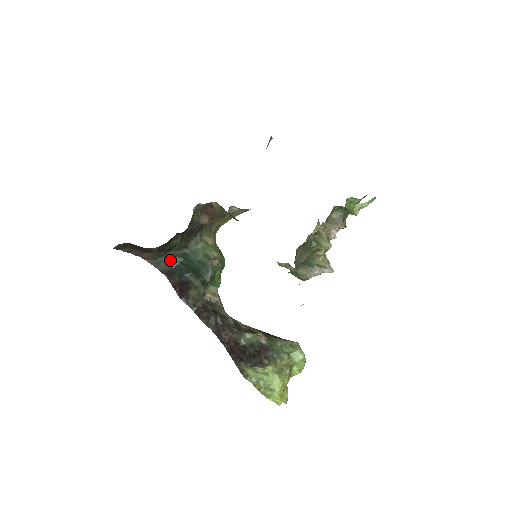
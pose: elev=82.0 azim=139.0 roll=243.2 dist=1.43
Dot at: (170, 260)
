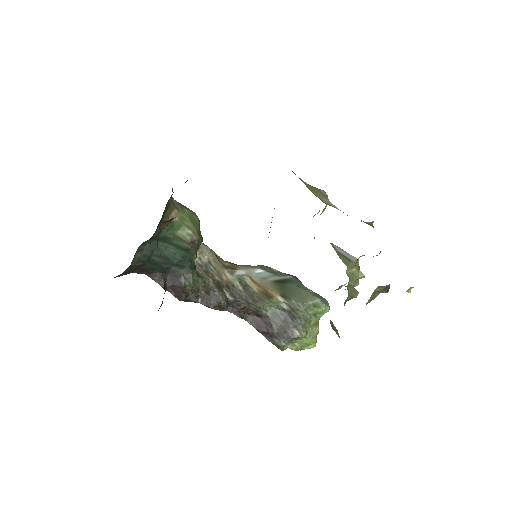
Dot at: (140, 261)
